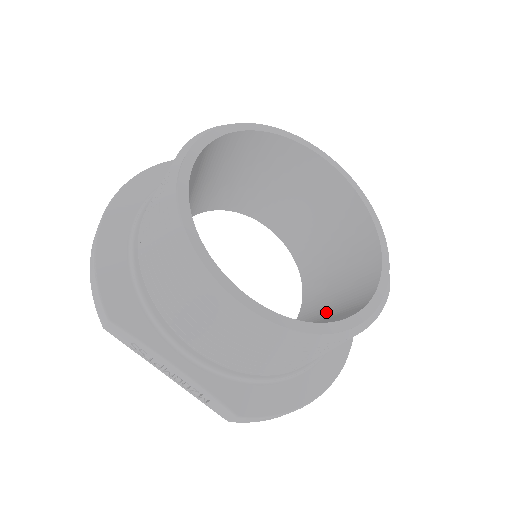
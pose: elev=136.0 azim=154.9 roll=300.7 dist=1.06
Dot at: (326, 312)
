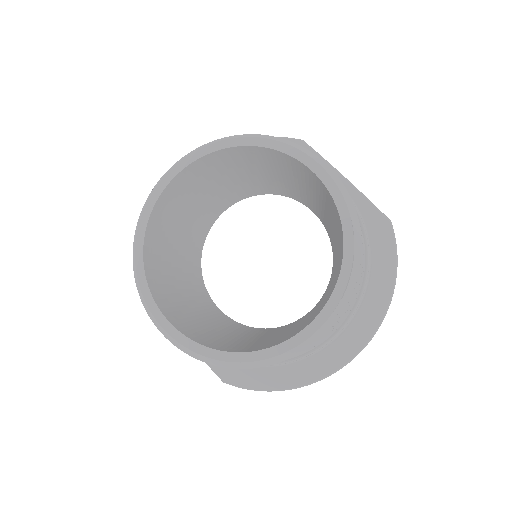
Dot at: (302, 322)
